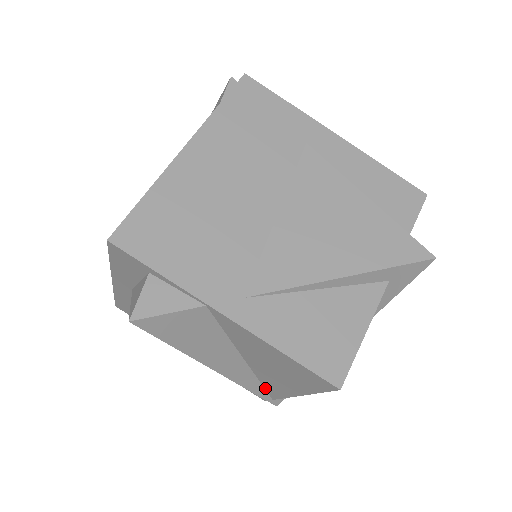
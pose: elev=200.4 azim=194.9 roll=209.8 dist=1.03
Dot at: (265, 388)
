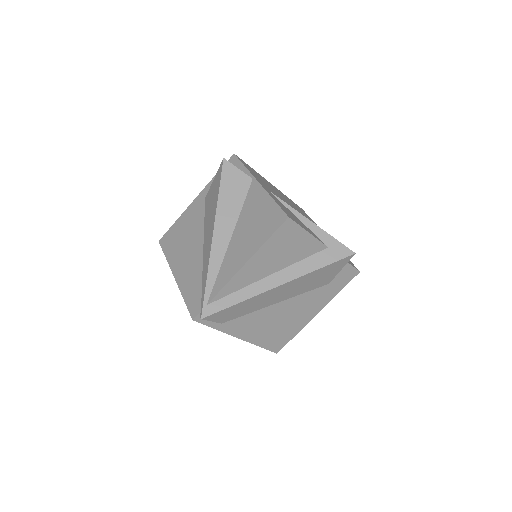
Dot at: (216, 281)
